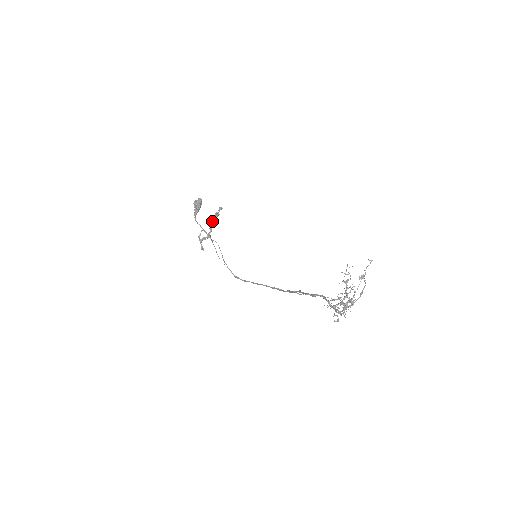
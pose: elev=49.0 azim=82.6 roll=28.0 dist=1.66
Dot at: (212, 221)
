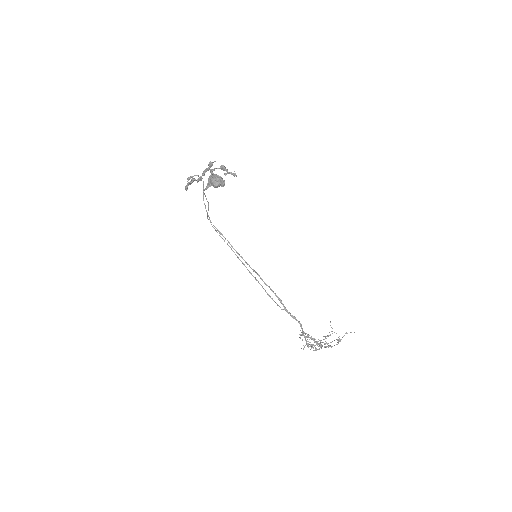
Dot at: occluded
